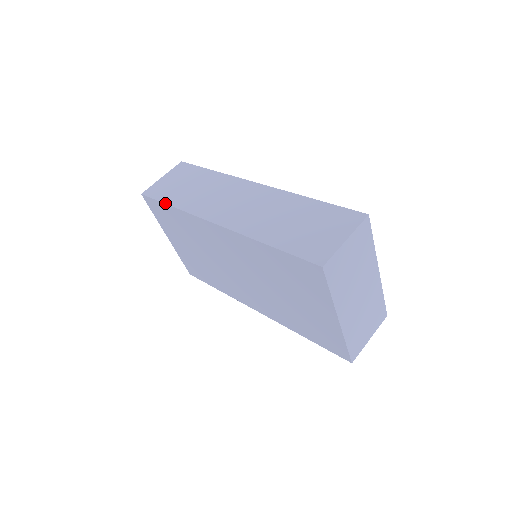
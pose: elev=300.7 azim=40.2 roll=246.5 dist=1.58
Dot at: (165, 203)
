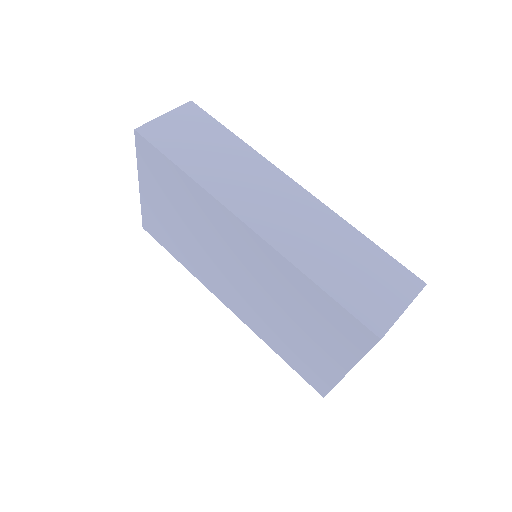
Dot at: (173, 161)
